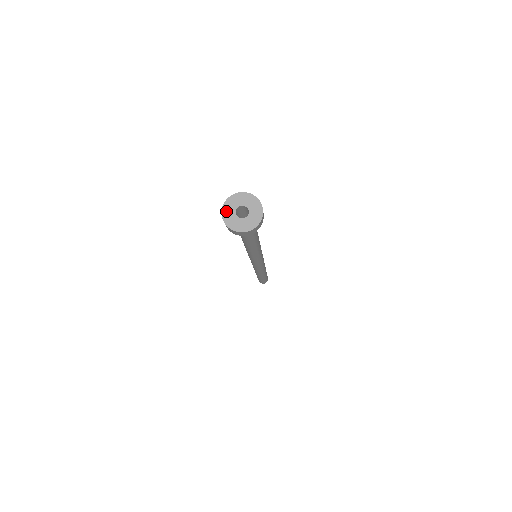
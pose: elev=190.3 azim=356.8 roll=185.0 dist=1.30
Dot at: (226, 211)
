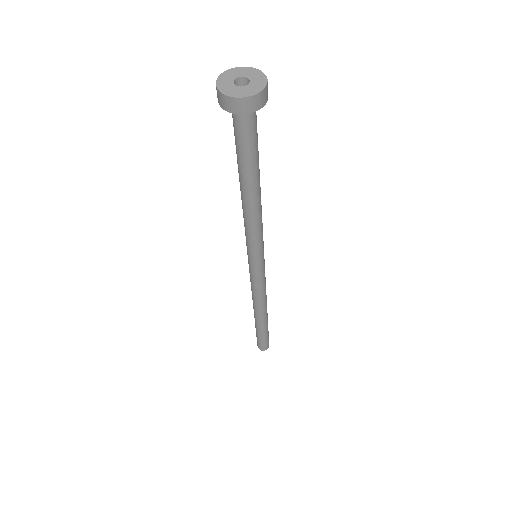
Dot at: (222, 79)
